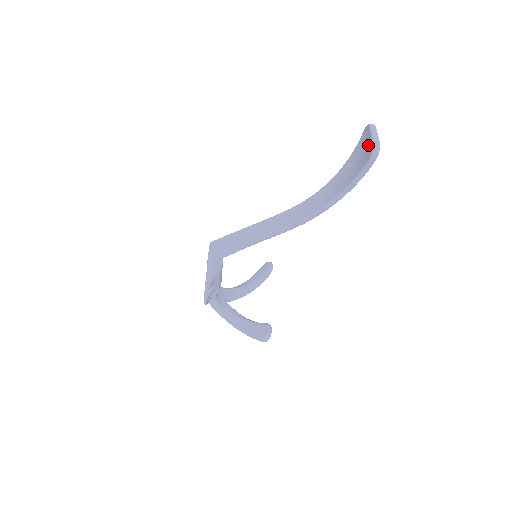
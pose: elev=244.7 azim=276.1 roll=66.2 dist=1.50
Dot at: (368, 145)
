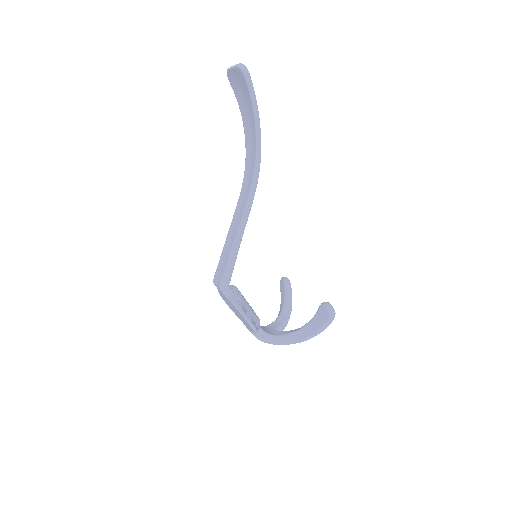
Dot at: (237, 76)
